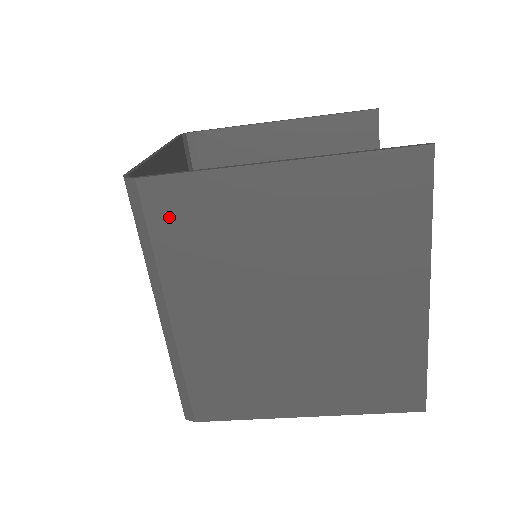
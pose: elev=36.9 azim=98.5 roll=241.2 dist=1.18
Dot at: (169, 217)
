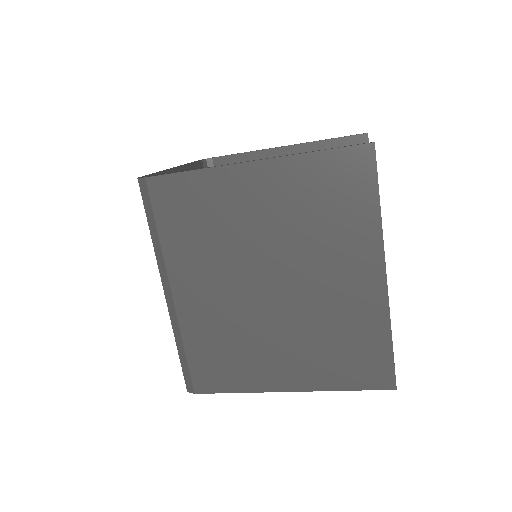
Dot at: (170, 208)
